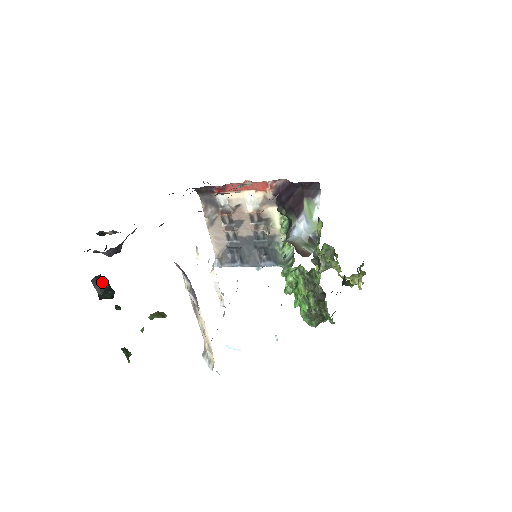
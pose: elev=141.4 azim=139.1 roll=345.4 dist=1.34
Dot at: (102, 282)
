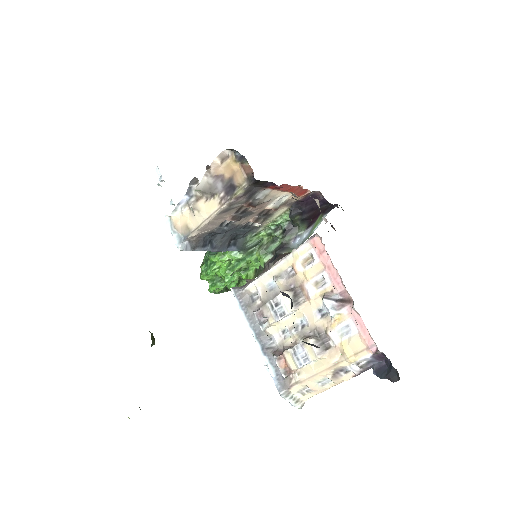
Dot at: occluded
